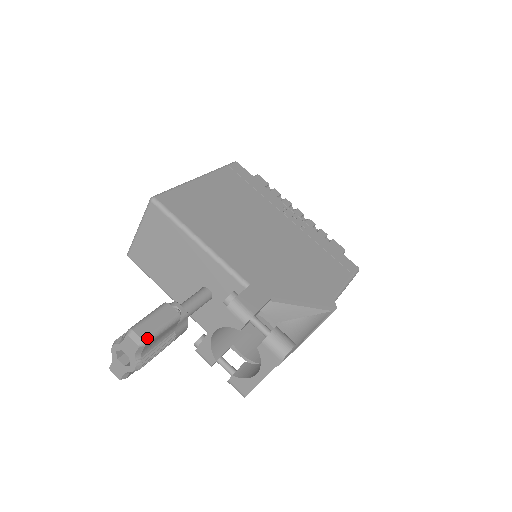
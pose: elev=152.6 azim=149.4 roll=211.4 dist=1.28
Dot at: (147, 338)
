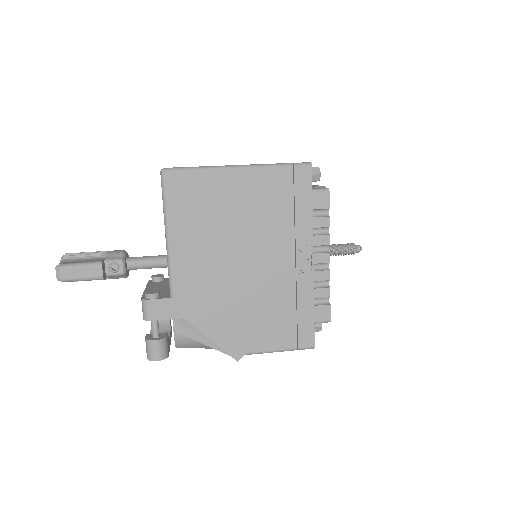
Dot at: (65, 279)
